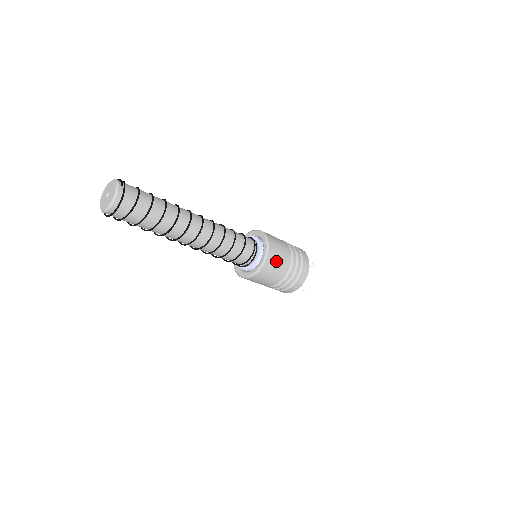
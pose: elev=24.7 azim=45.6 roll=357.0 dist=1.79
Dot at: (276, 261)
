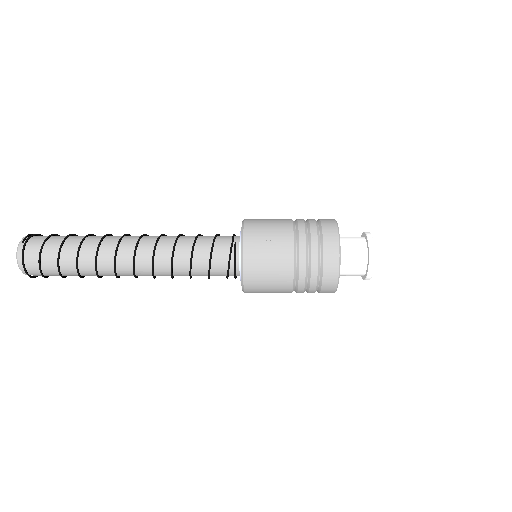
Dot at: (263, 261)
